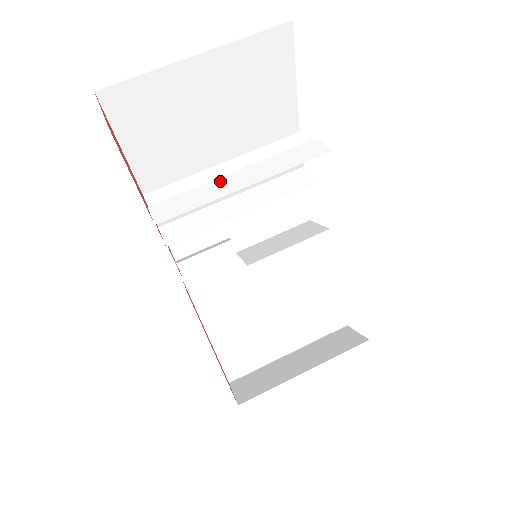
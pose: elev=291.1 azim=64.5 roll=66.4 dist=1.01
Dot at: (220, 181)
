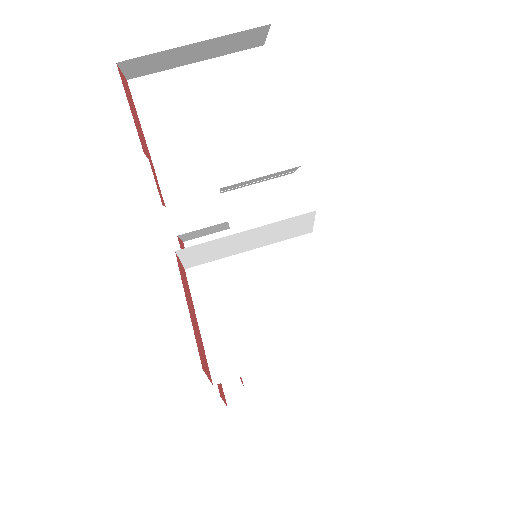
Dot at: occluded
